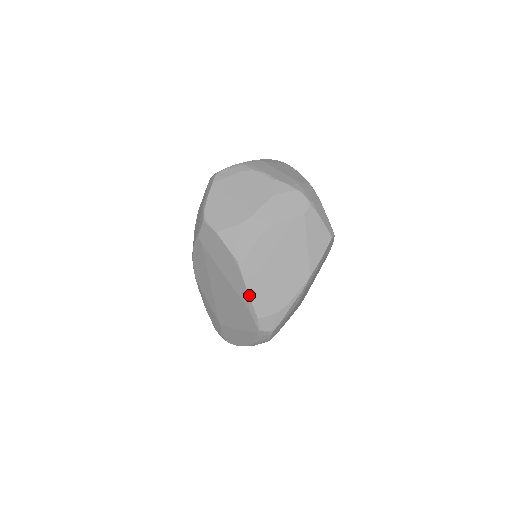
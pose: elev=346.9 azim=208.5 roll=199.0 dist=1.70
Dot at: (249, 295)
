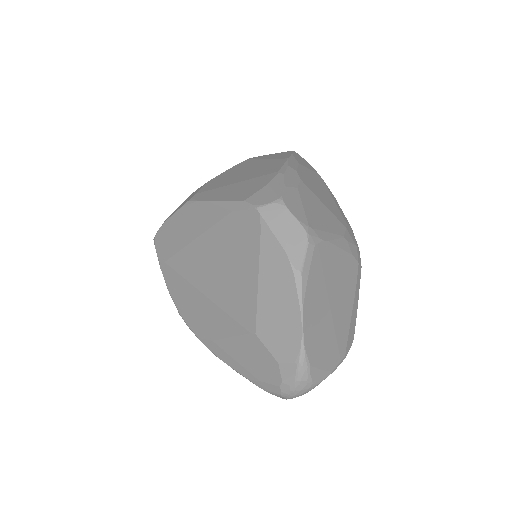
Dot at: (217, 201)
